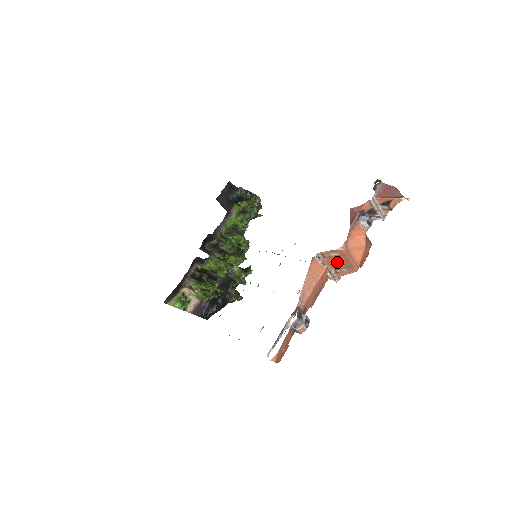
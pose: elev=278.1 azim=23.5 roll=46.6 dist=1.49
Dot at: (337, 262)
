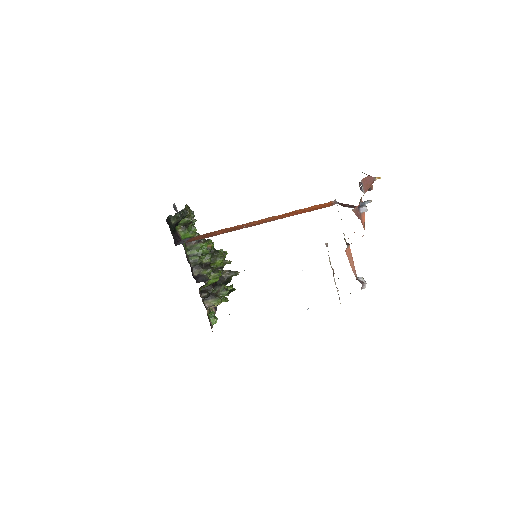
Dot at: occluded
